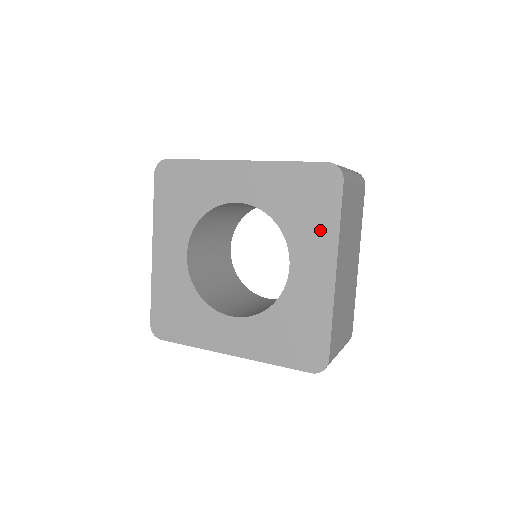
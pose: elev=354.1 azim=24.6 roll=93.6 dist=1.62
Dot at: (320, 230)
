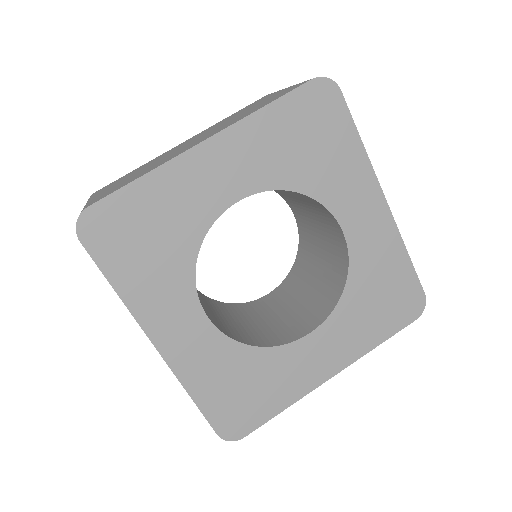
Dot at: (363, 333)
